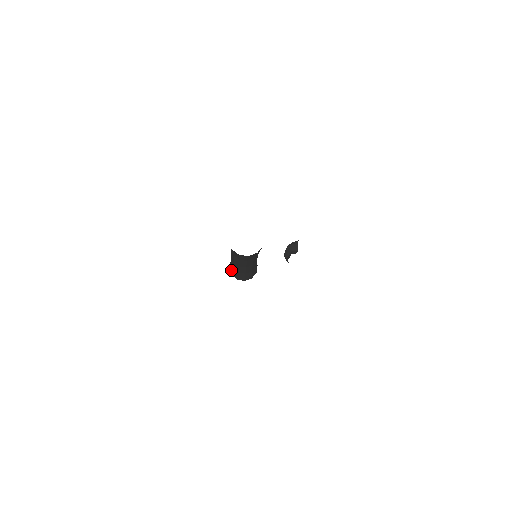
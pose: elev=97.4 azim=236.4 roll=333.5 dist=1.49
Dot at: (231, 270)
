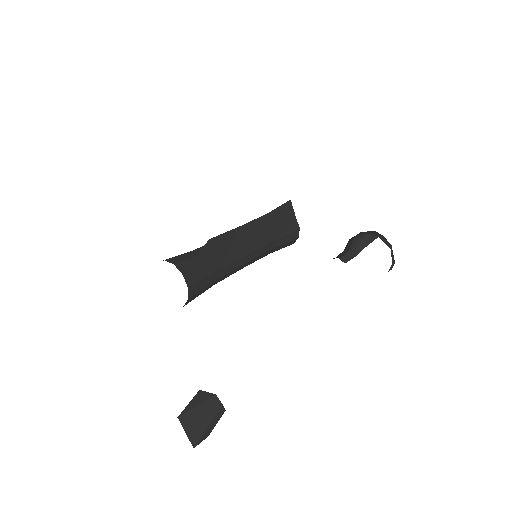
Dot at: occluded
